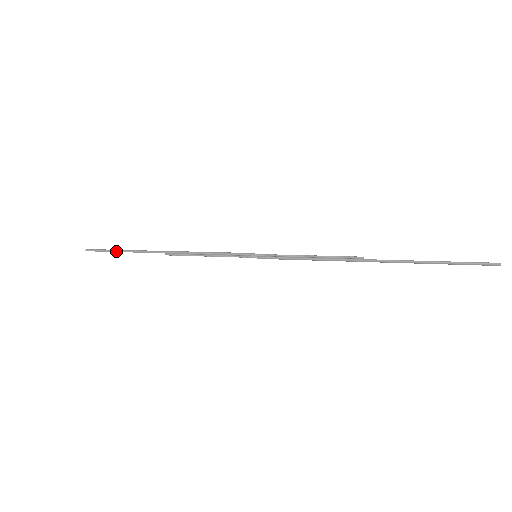
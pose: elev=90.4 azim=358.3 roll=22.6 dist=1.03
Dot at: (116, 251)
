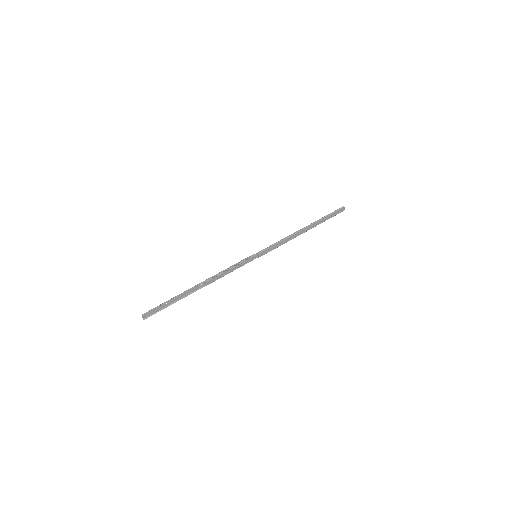
Dot at: (168, 300)
